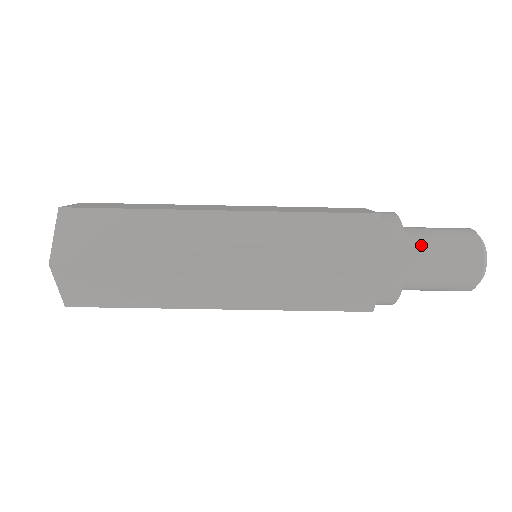
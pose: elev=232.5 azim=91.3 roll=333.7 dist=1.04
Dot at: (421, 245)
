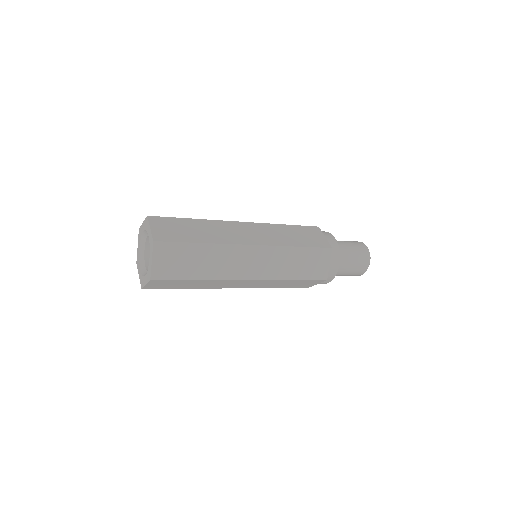
Dot at: occluded
